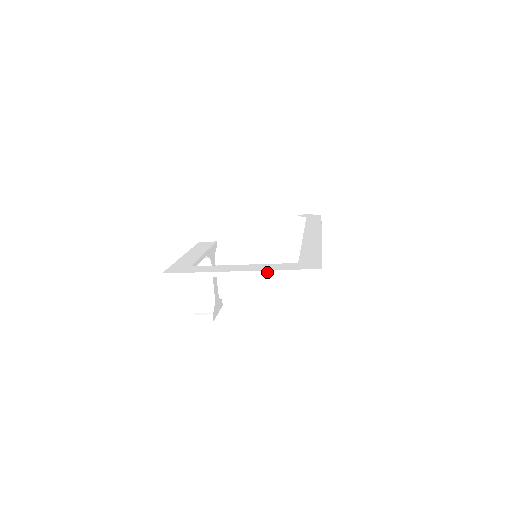
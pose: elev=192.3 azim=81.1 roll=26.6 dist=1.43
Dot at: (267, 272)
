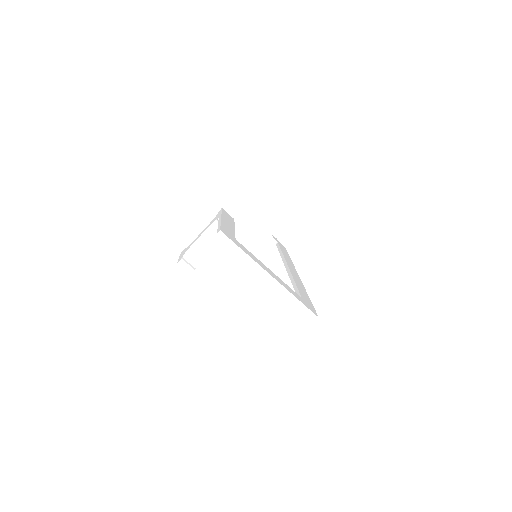
Dot at: (287, 291)
